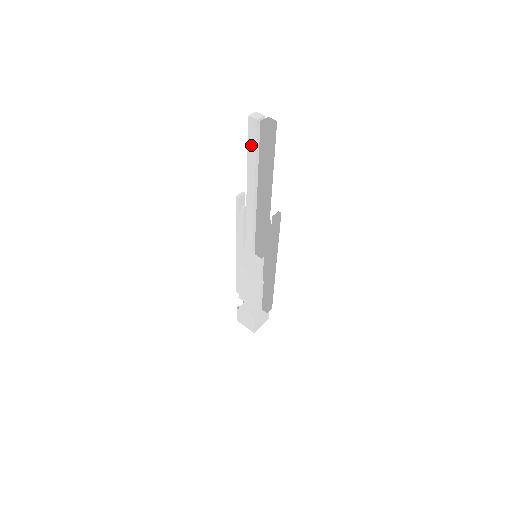
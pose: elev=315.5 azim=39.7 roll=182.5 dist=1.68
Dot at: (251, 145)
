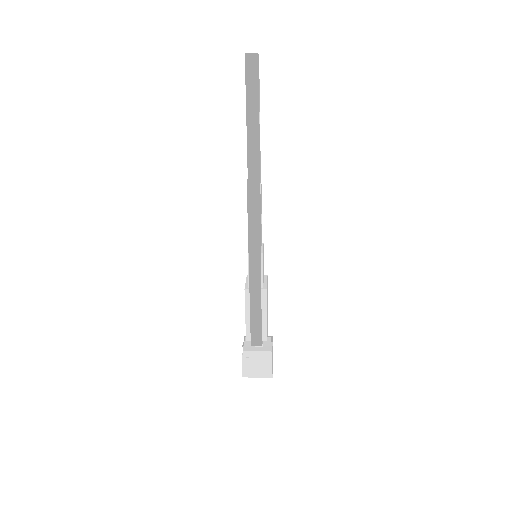
Dot at: occluded
